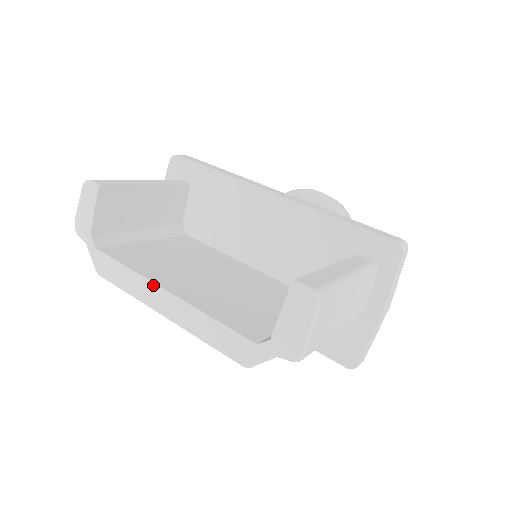
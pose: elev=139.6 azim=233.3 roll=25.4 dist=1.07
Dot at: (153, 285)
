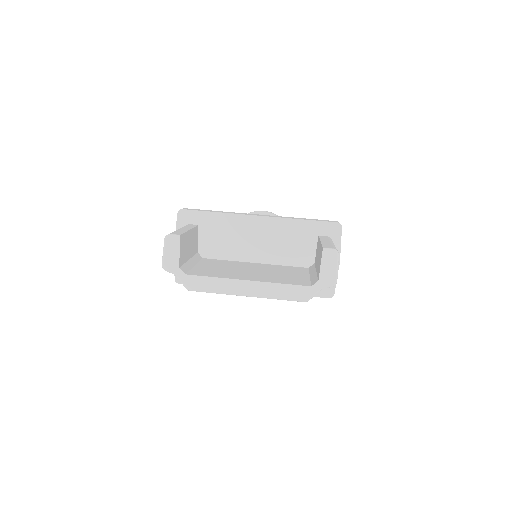
Dot at: (236, 281)
